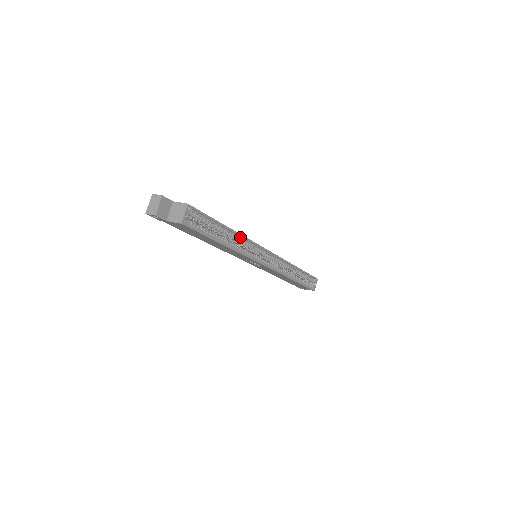
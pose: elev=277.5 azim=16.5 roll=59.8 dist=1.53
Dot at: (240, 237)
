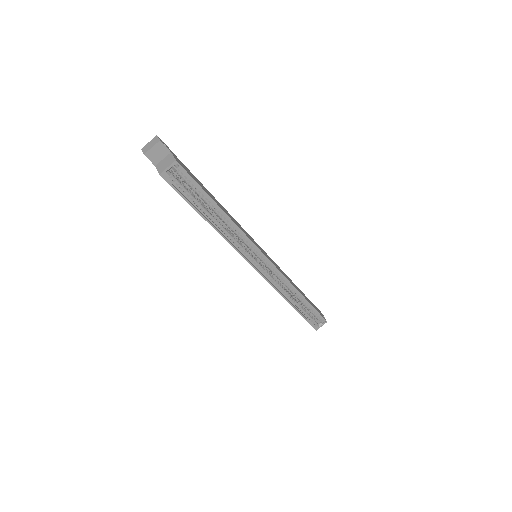
Dot at: (234, 225)
